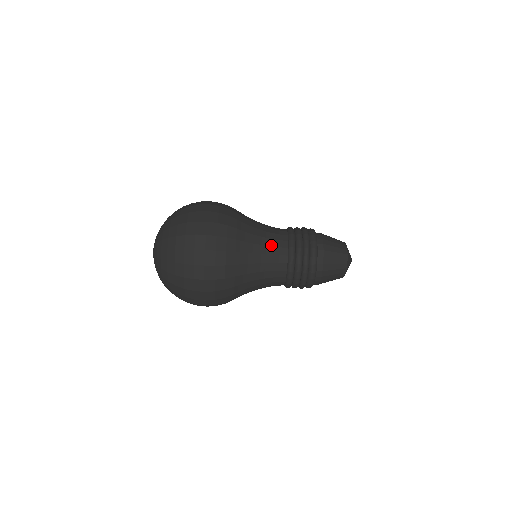
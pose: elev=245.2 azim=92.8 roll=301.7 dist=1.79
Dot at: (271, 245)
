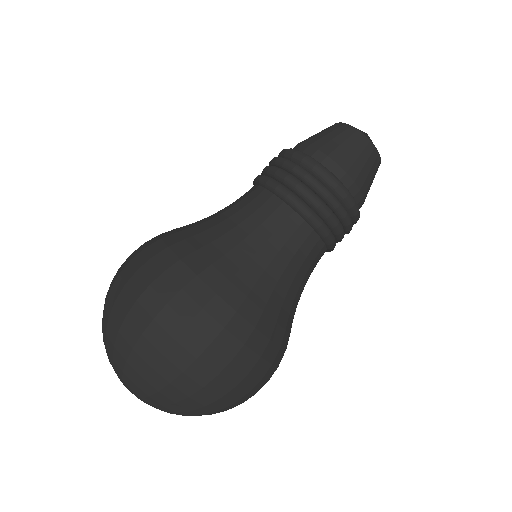
Dot at: (236, 204)
